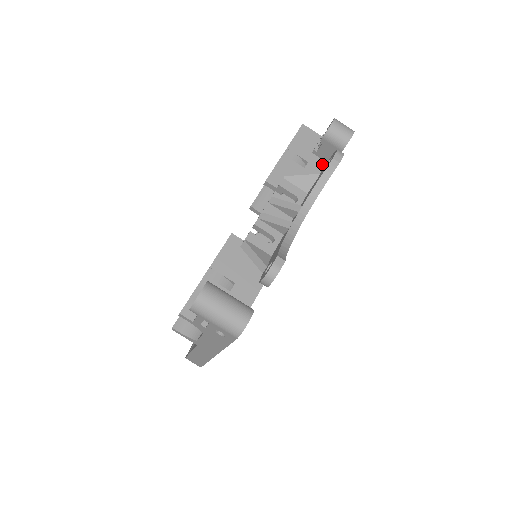
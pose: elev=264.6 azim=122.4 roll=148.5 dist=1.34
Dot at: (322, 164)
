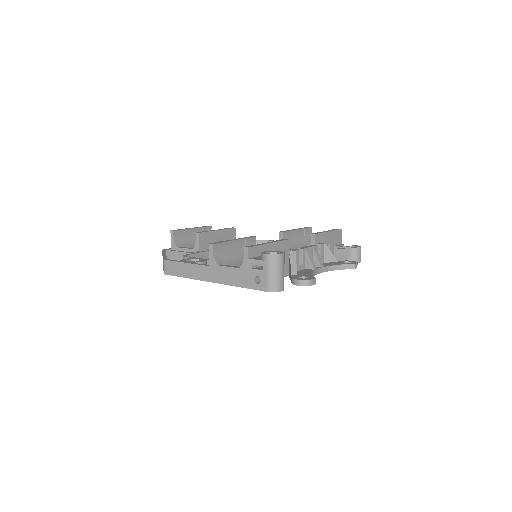
Dot at: occluded
